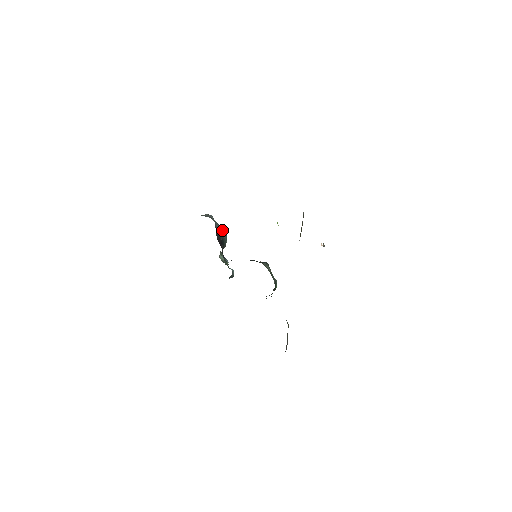
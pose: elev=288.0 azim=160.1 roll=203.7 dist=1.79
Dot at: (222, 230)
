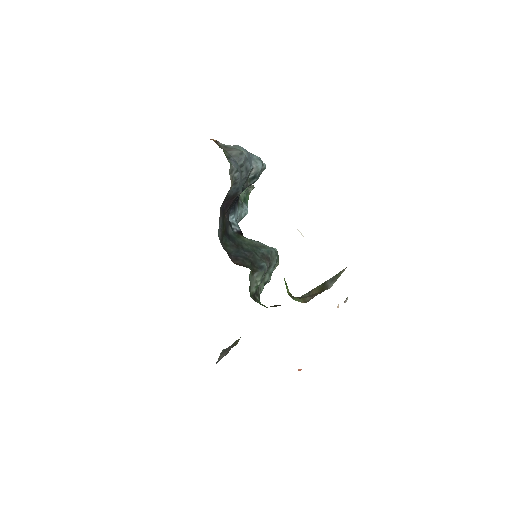
Dot at: (253, 173)
